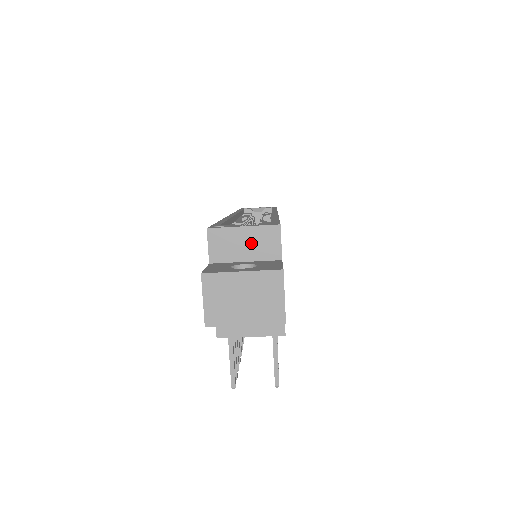
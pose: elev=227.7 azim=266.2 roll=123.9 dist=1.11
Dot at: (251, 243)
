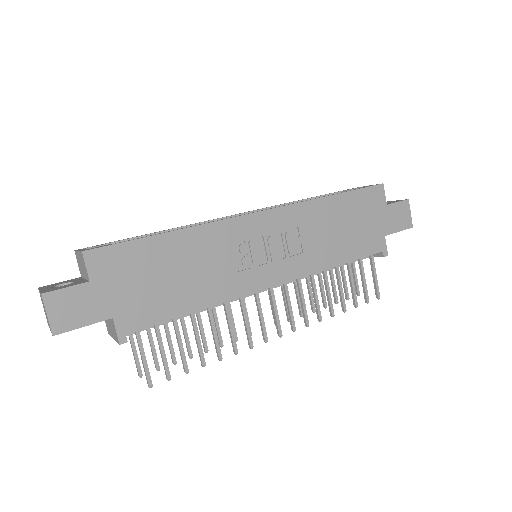
Dot at: (82, 265)
